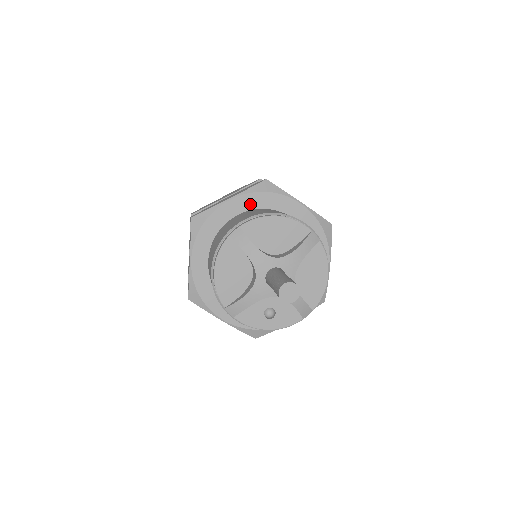
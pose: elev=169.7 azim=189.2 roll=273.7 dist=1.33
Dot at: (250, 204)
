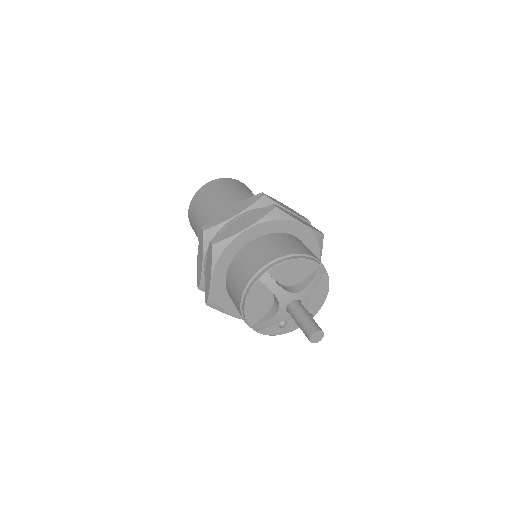
Dot at: (263, 231)
